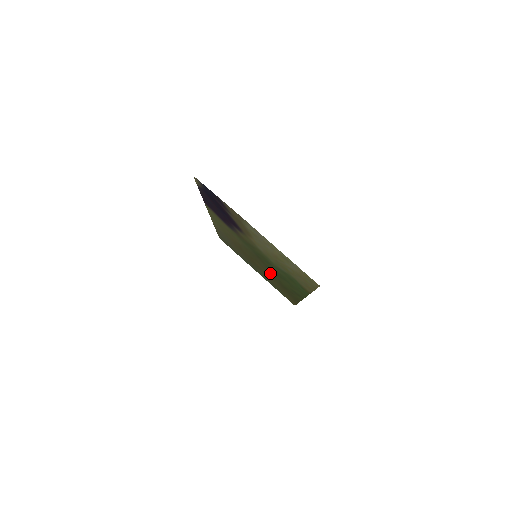
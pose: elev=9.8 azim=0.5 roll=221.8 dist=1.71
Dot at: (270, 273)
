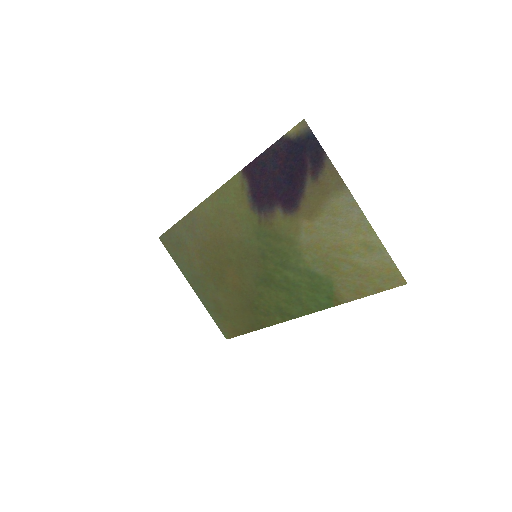
Dot at: (249, 284)
